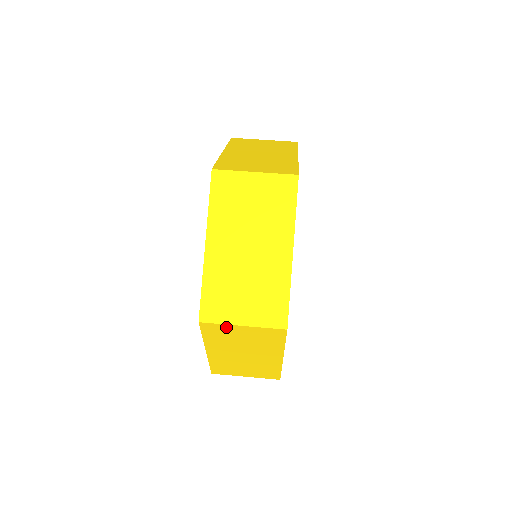
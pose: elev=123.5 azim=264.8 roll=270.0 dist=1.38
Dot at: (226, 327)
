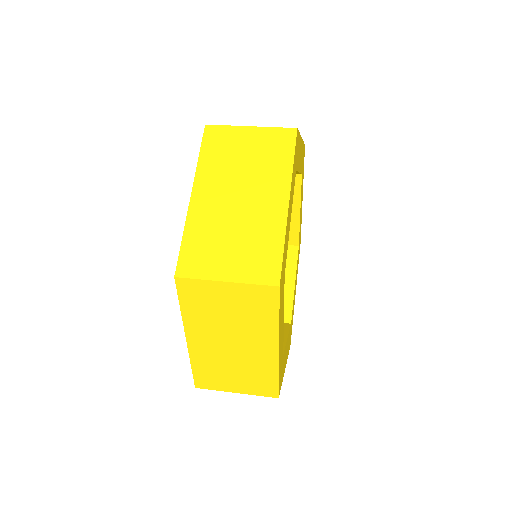
Dot at: (232, 132)
